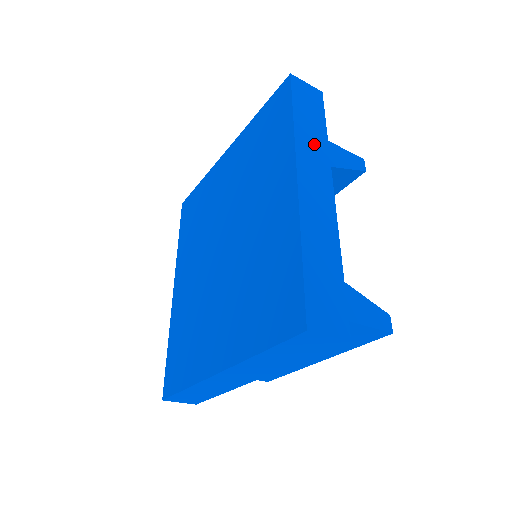
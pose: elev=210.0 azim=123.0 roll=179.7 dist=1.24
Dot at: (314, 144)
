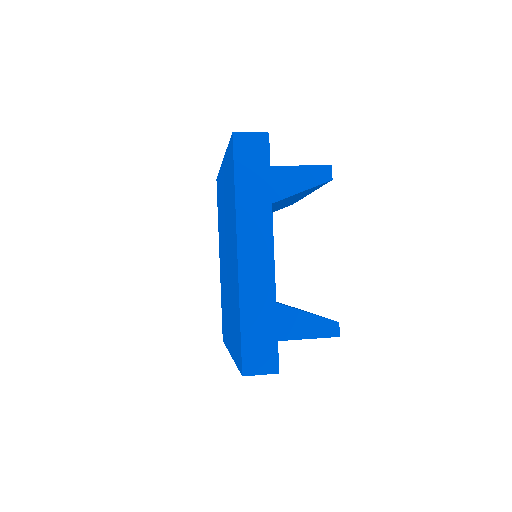
Dot at: (256, 206)
